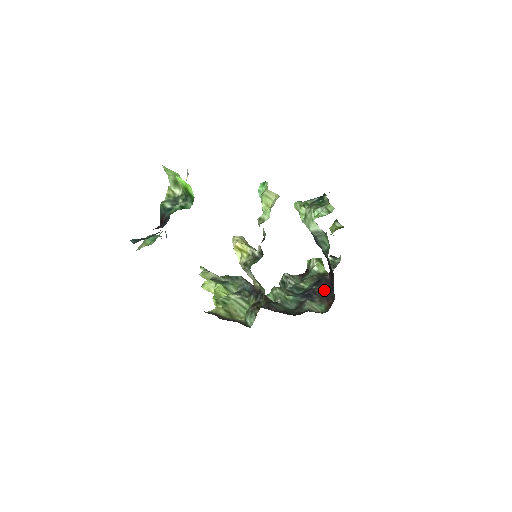
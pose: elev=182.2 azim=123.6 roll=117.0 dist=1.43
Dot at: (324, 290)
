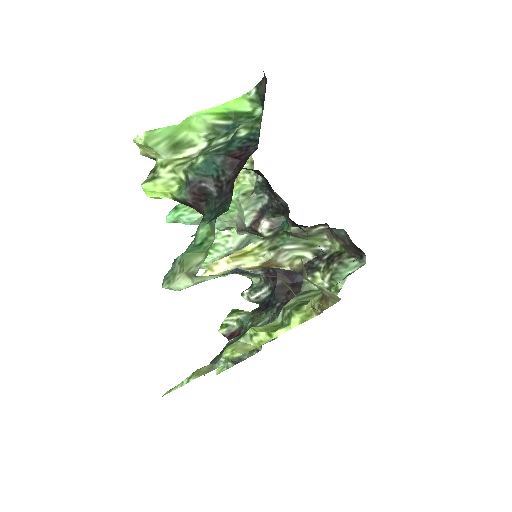
Dot at: (292, 290)
